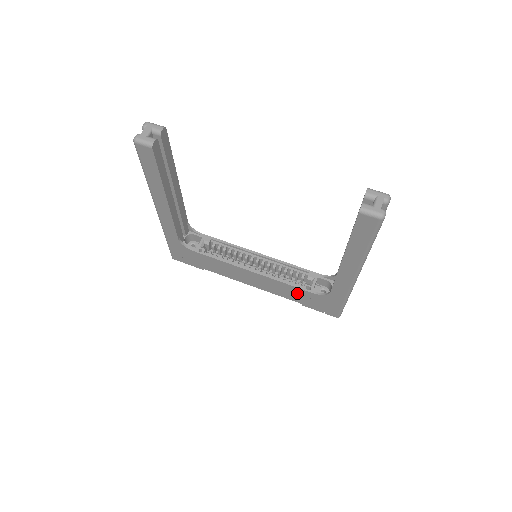
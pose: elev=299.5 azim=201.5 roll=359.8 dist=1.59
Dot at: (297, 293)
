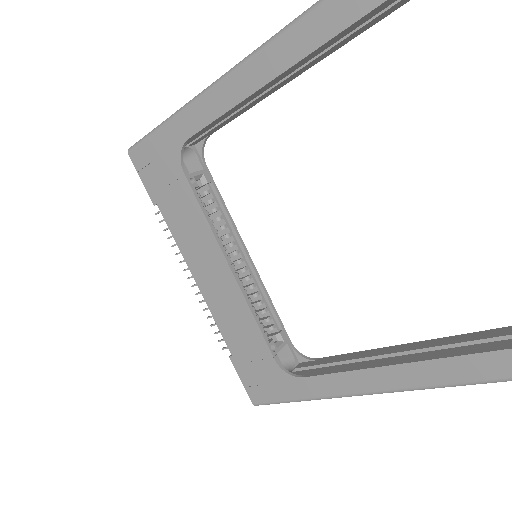
Dot at: (250, 340)
